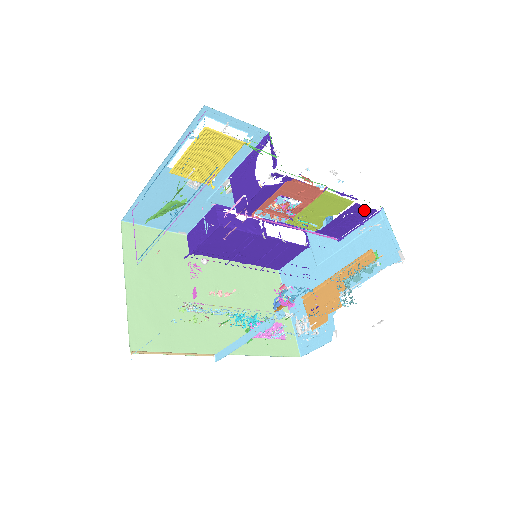
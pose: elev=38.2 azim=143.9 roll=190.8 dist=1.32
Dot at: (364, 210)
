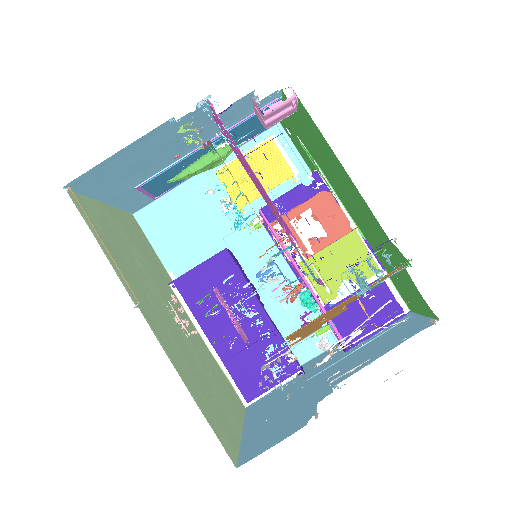
Dot at: (388, 300)
